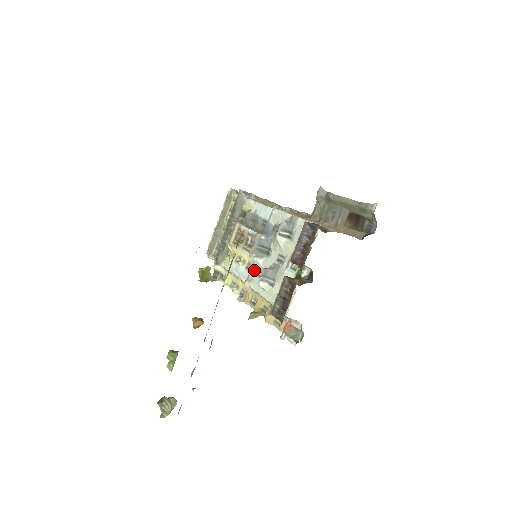
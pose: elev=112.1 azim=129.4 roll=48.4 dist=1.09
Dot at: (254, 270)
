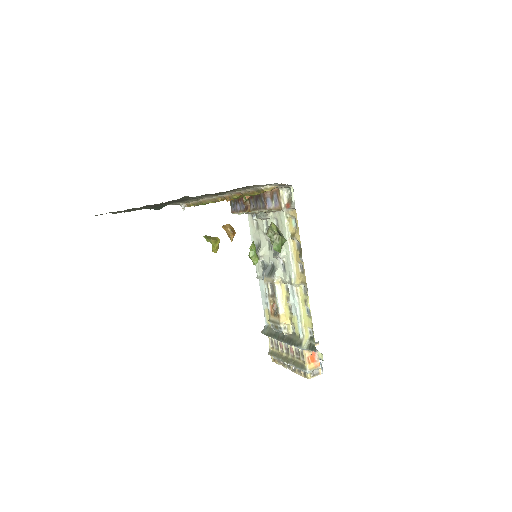
Dot at: (284, 277)
